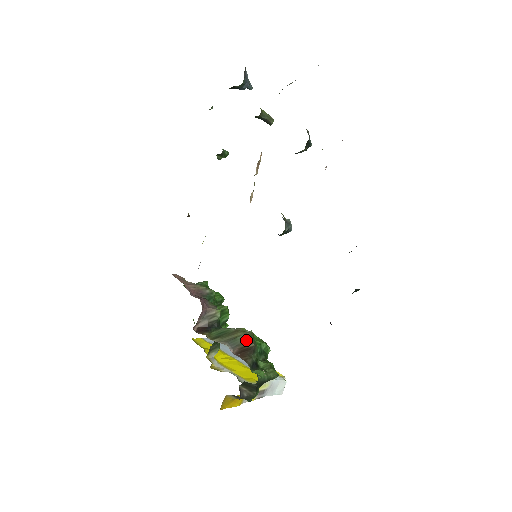
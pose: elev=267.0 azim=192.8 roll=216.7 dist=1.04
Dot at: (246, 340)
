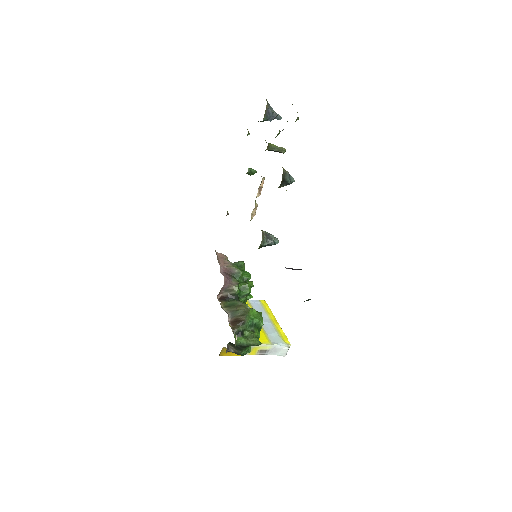
Dot at: (242, 314)
